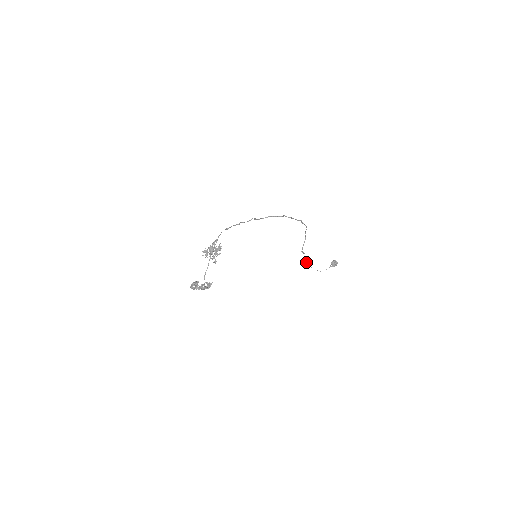
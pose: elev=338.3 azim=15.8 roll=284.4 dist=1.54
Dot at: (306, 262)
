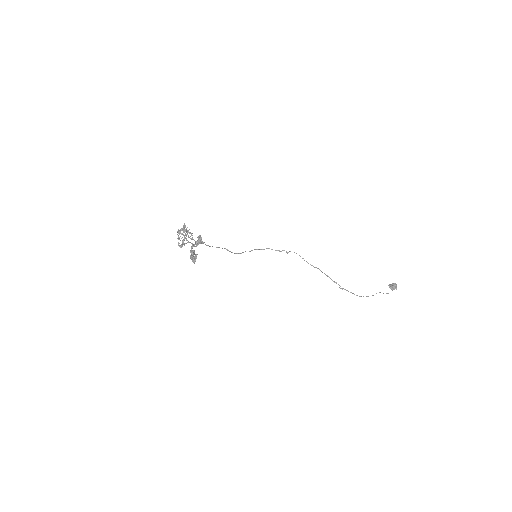
Dot at: occluded
